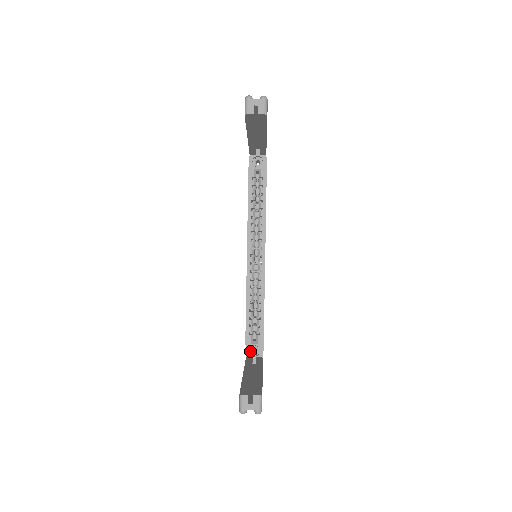
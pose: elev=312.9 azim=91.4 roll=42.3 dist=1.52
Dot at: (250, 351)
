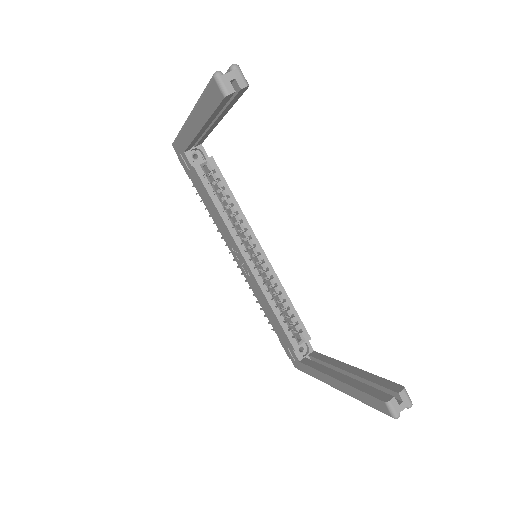
Dot at: (298, 353)
